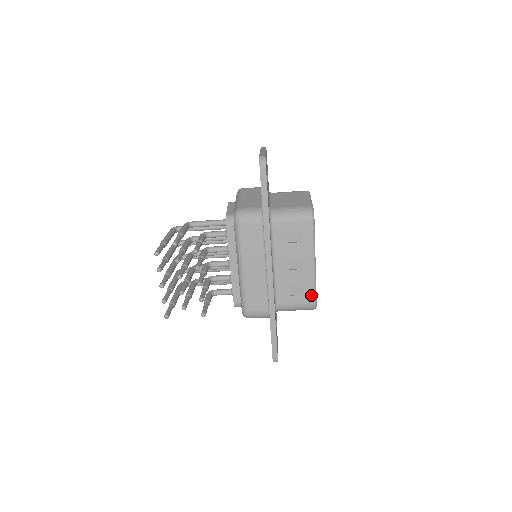
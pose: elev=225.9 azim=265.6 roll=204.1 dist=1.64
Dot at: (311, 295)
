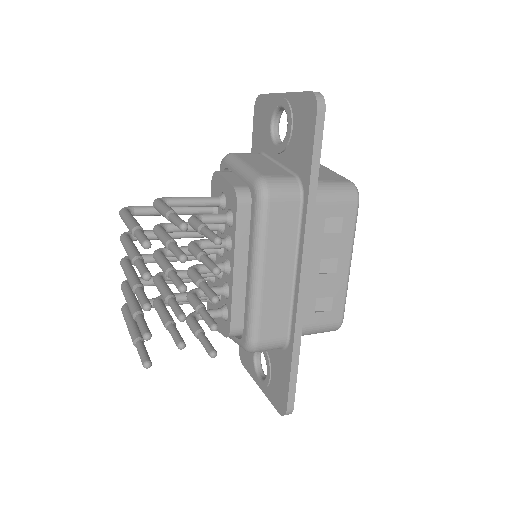
Dot at: (340, 310)
